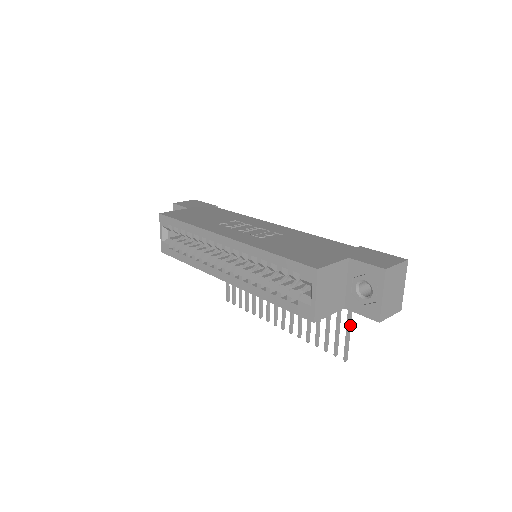
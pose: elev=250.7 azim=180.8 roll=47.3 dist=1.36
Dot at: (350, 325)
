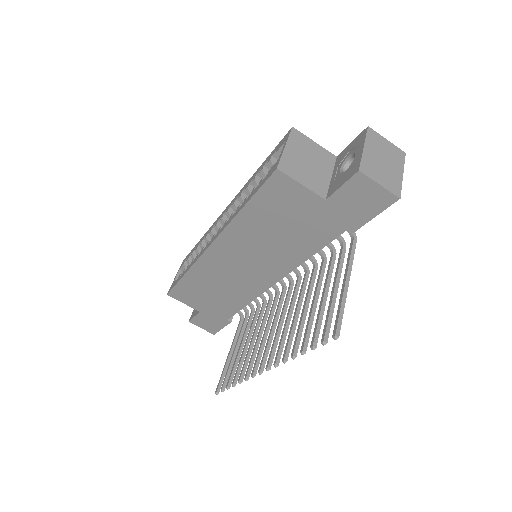
Dot at: (347, 286)
